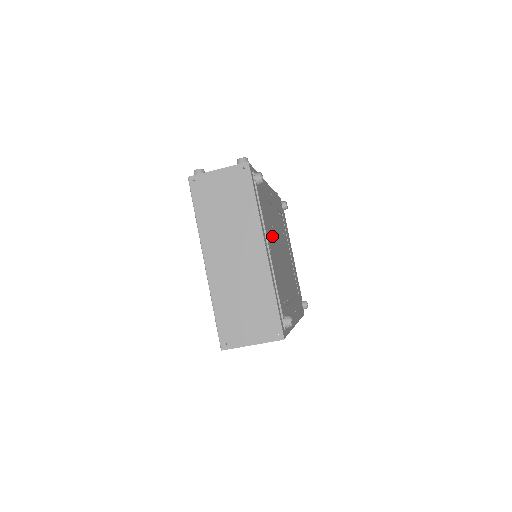
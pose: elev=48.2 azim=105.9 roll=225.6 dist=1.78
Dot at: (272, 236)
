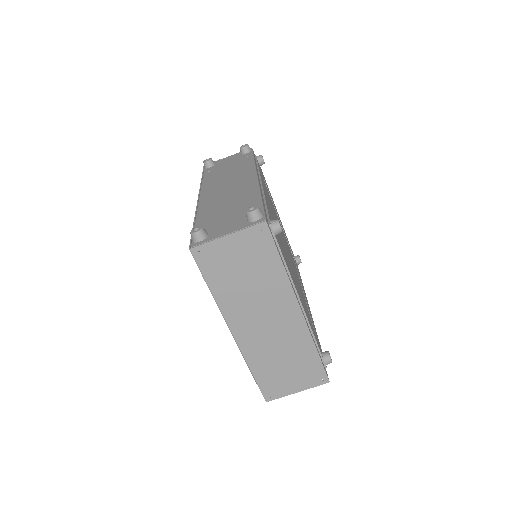
Dot at: occluded
